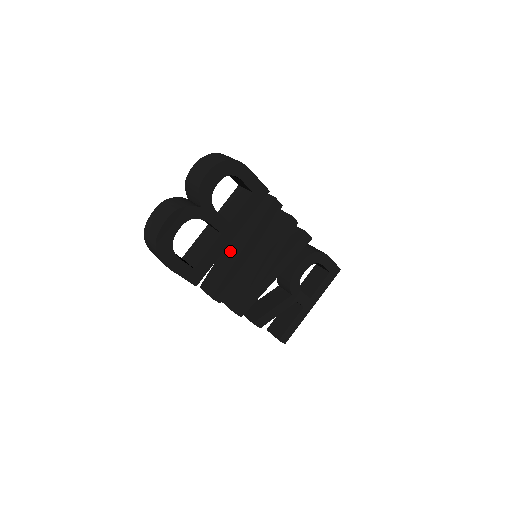
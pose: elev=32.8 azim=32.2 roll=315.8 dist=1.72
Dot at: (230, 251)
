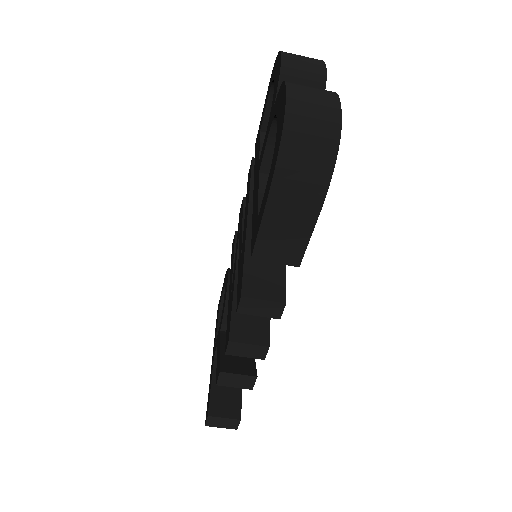
Dot at: occluded
